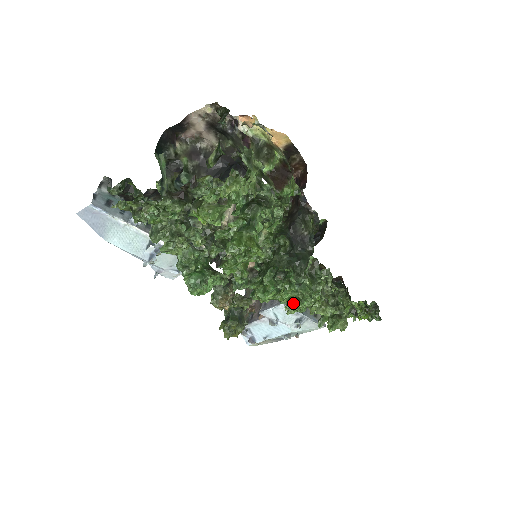
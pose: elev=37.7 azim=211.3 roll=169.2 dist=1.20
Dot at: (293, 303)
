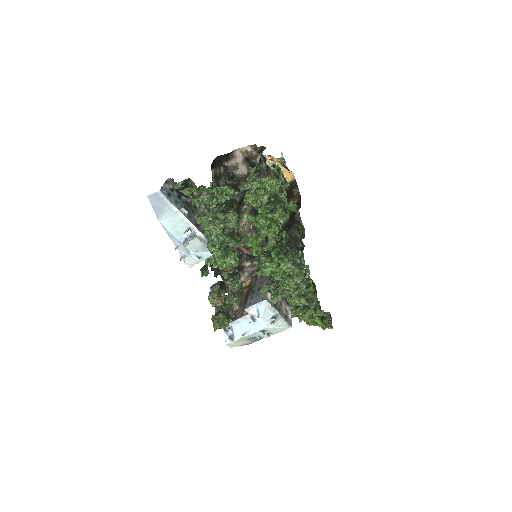
Dot at: (284, 280)
